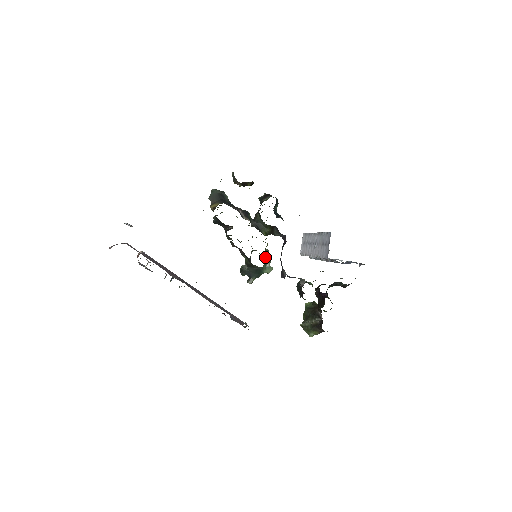
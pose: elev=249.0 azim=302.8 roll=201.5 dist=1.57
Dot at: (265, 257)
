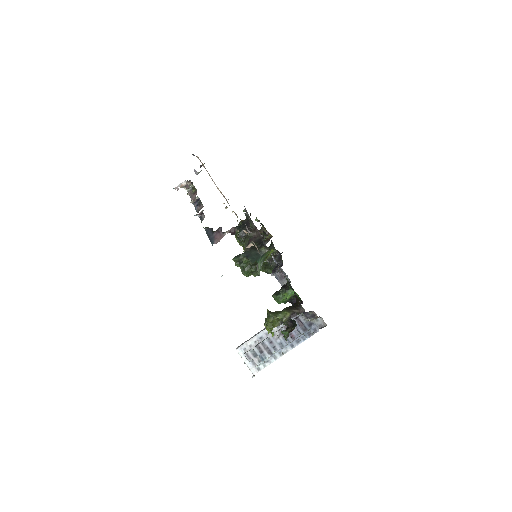
Dot at: occluded
